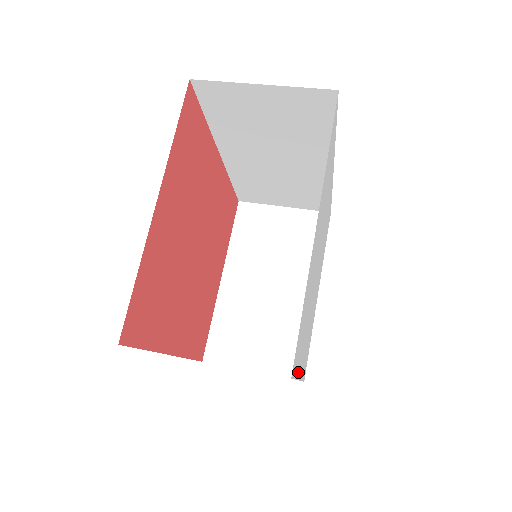
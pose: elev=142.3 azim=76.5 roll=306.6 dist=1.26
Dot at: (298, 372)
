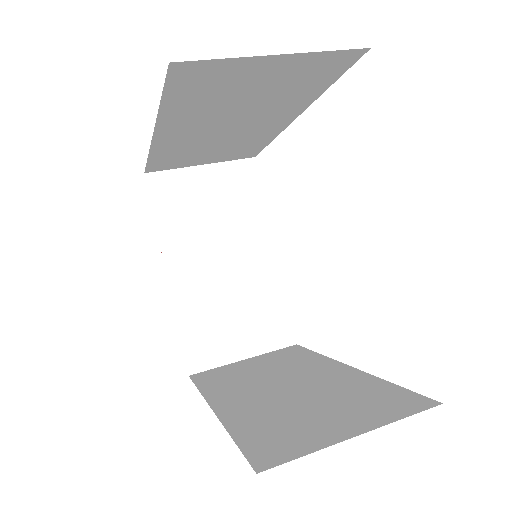
Dot at: occluded
